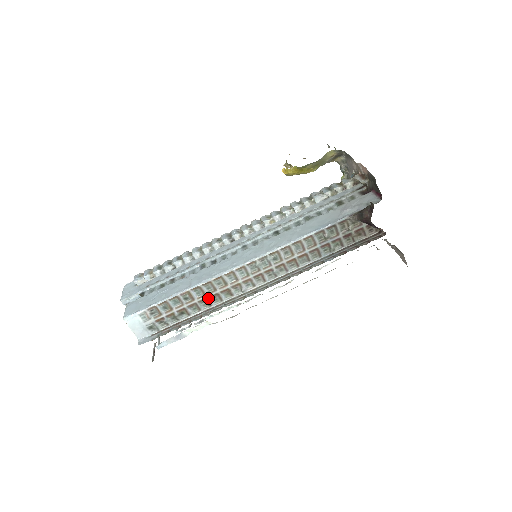
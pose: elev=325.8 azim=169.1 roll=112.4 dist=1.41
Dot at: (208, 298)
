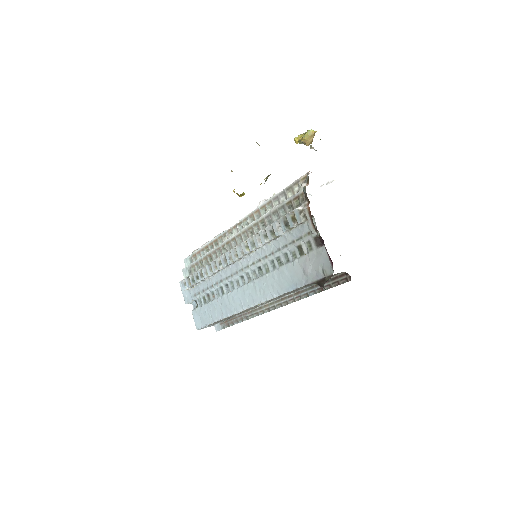
Dot at: occluded
